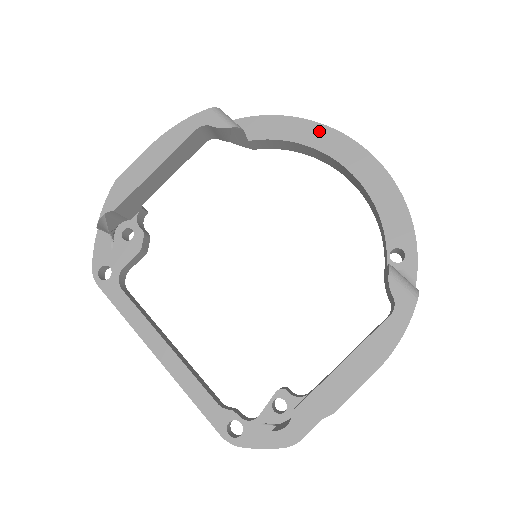
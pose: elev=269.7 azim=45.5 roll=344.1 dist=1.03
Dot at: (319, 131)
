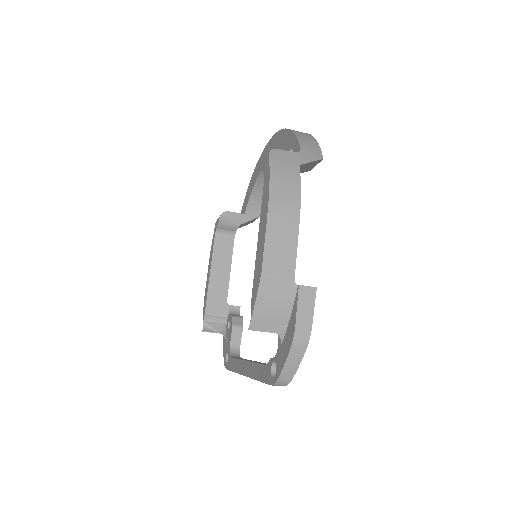
Dot at: (258, 166)
